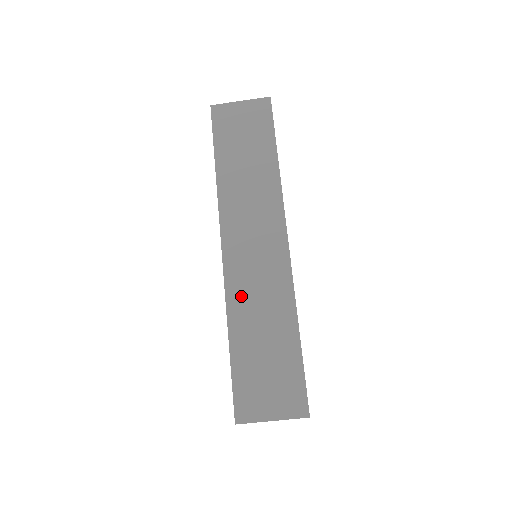
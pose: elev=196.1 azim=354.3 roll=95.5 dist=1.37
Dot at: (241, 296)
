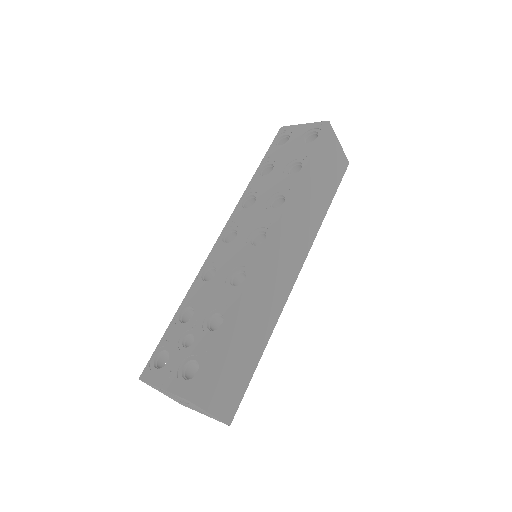
Dot at: (255, 291)
